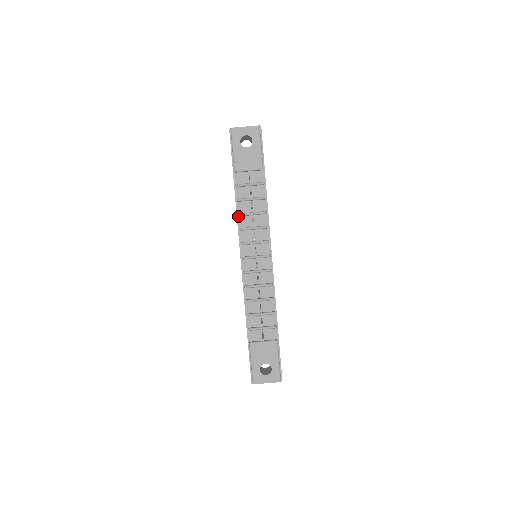
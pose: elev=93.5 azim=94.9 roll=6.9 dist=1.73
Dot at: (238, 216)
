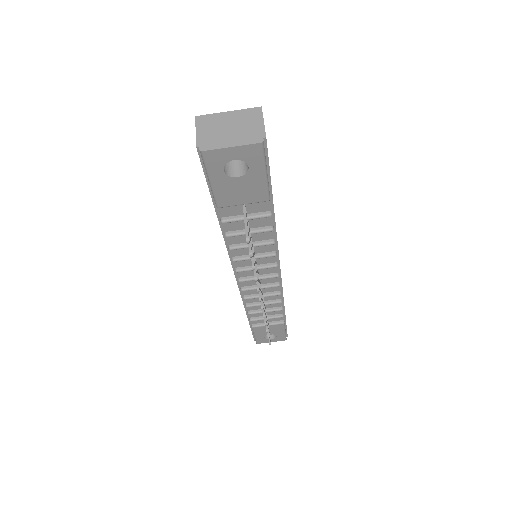
Dot at: (228, 247)
